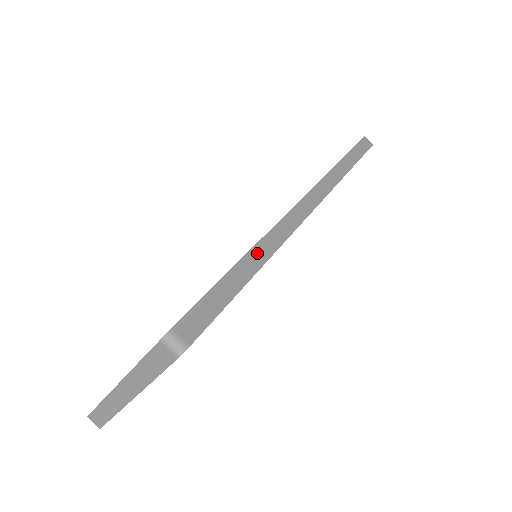
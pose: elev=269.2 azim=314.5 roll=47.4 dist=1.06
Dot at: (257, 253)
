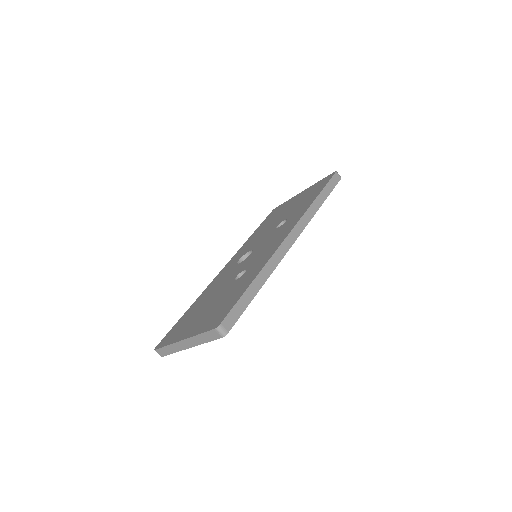
Dot at: (262, 275)
